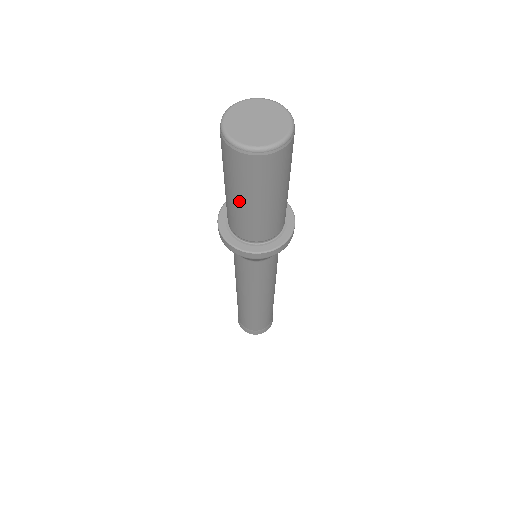
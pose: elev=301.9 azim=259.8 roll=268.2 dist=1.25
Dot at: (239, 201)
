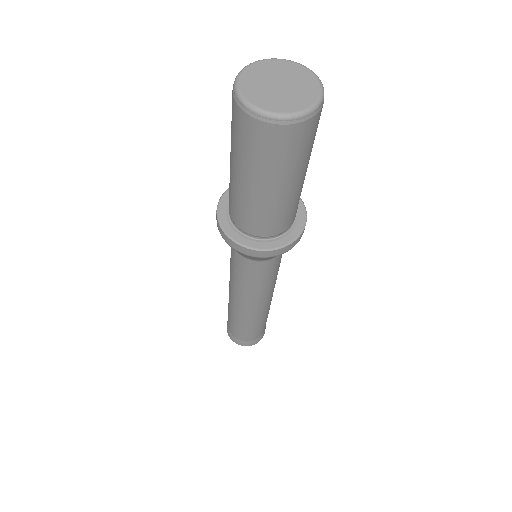
Dot at: (267, 191)
